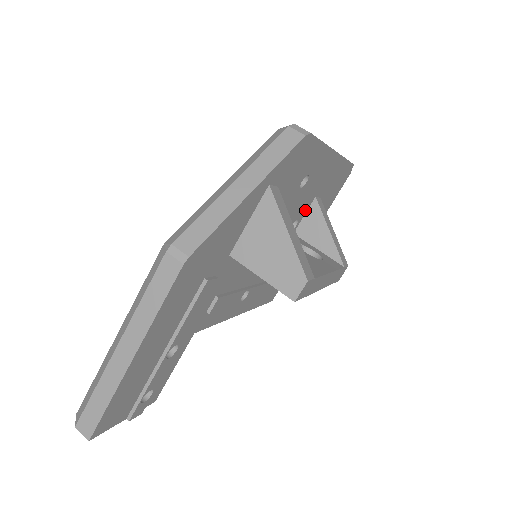
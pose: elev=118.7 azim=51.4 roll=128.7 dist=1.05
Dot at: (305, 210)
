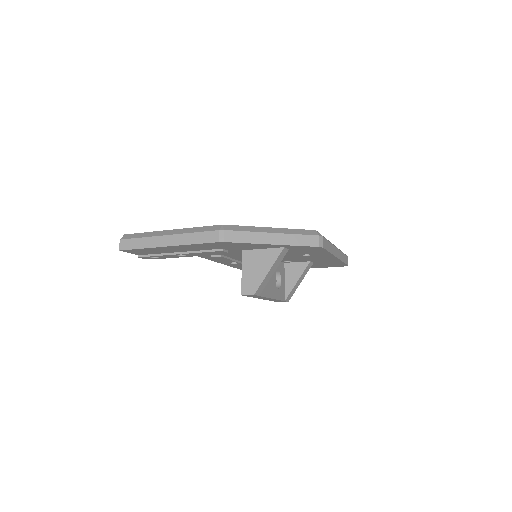
Dot at: (300, 261)
